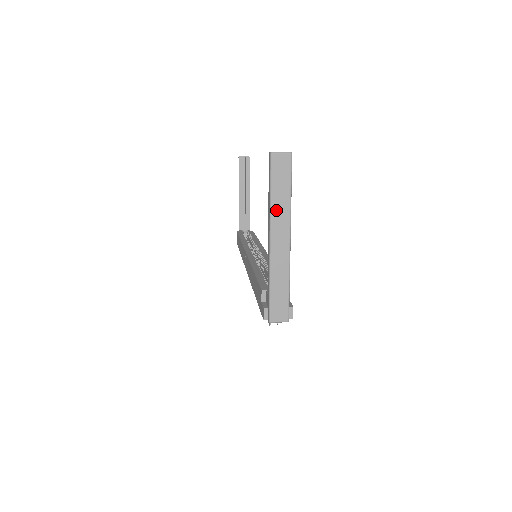
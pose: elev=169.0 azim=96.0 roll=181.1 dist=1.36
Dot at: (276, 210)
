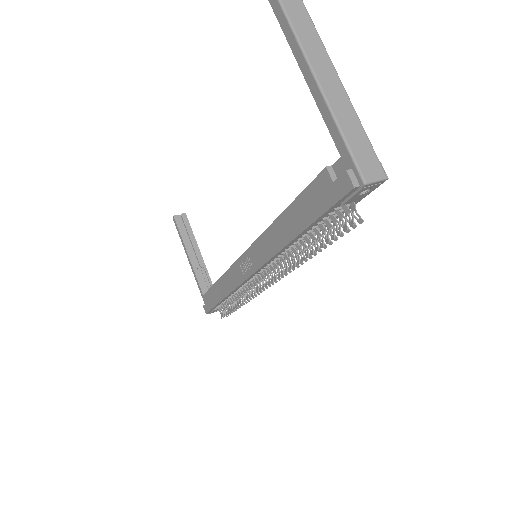
Dot at: (305, 41)
